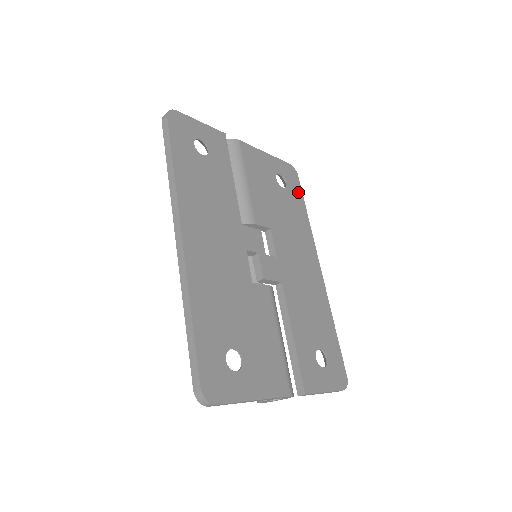
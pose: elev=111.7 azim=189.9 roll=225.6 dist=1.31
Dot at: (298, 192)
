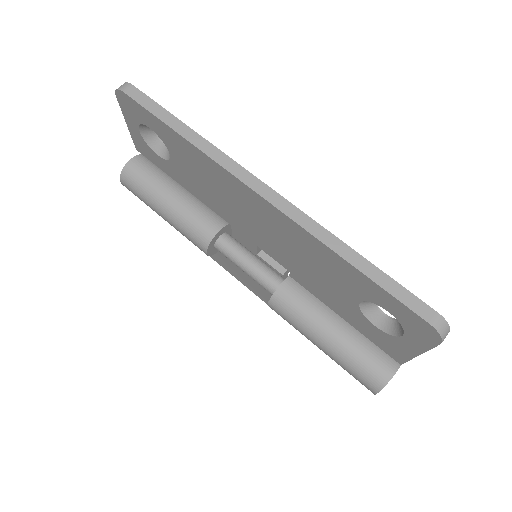
Dot at: occluded
